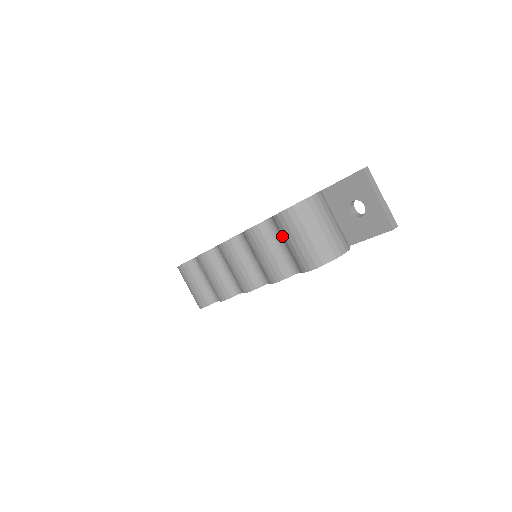
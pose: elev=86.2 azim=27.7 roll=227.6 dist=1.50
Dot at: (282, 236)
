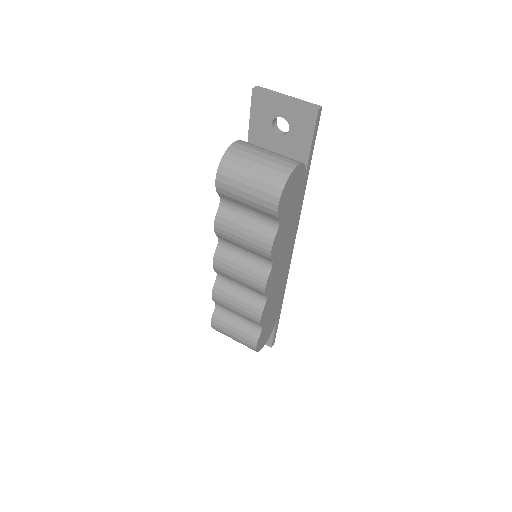
Dot at: (238, 203)
